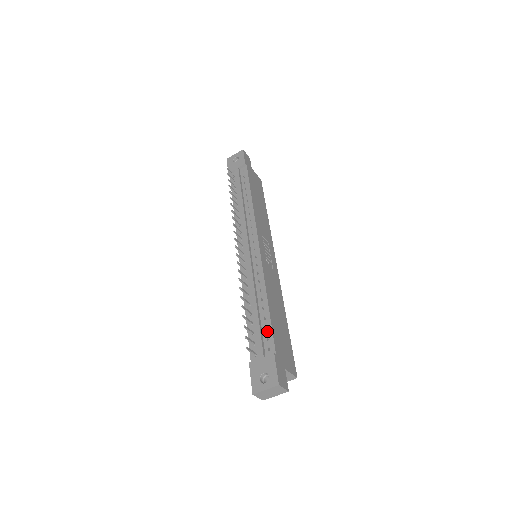
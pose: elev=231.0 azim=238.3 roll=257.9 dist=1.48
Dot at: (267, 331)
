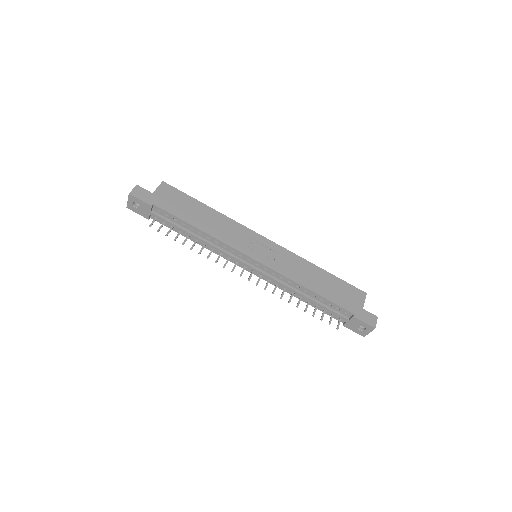
Dot at: (333, 306)
